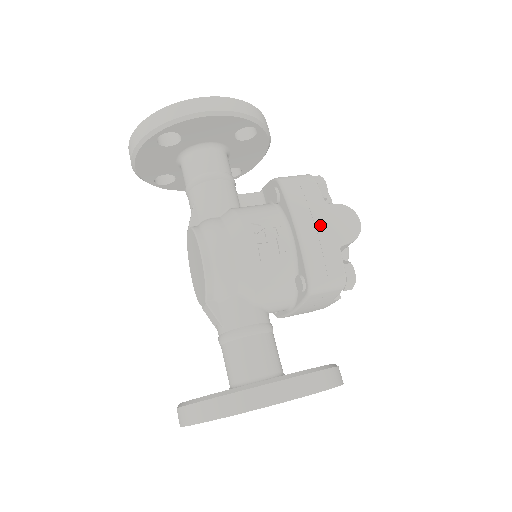
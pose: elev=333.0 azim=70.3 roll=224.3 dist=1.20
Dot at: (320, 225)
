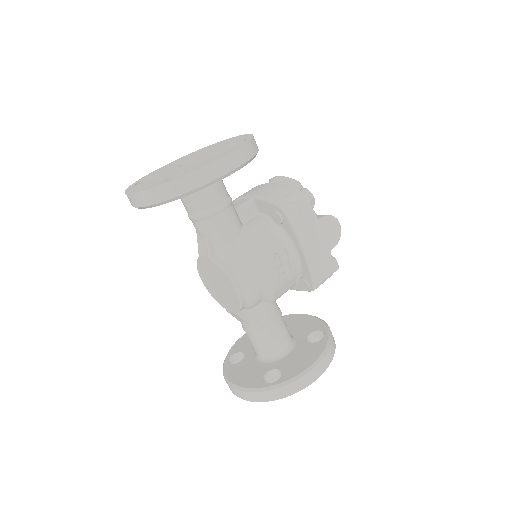
Dot at: (318, 242)
